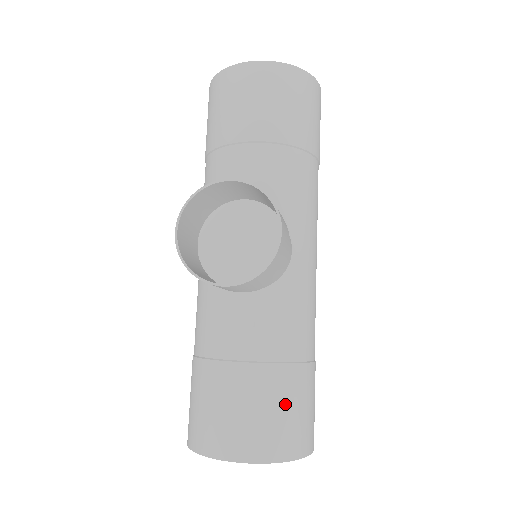
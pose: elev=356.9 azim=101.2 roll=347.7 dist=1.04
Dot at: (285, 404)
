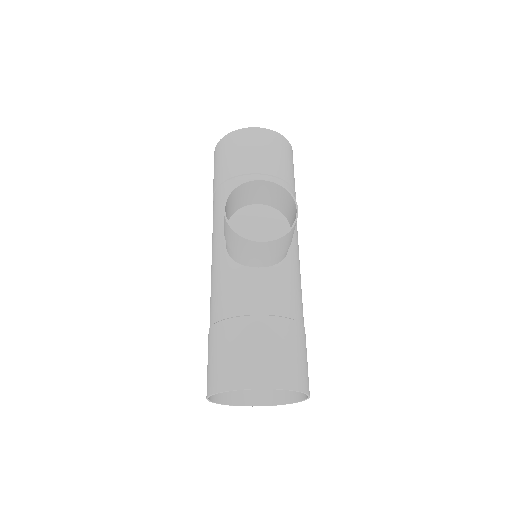
Dot at: (293, 348)
